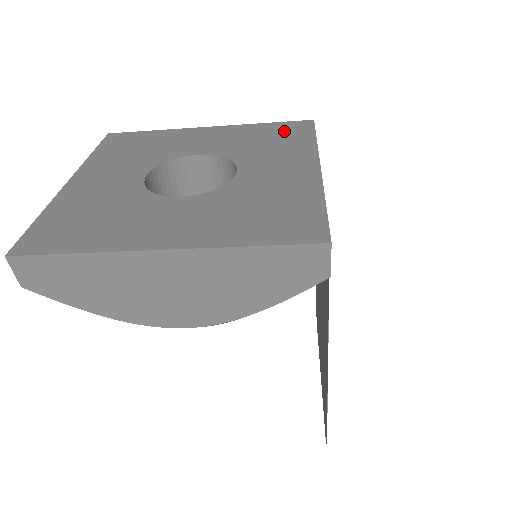
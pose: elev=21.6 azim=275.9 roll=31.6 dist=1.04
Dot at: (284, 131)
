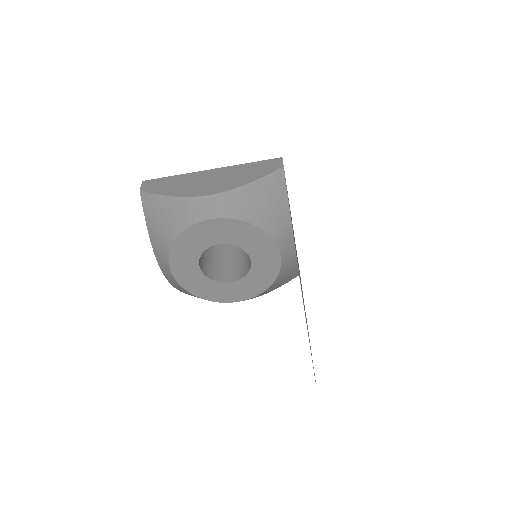
Dot at: occluded
